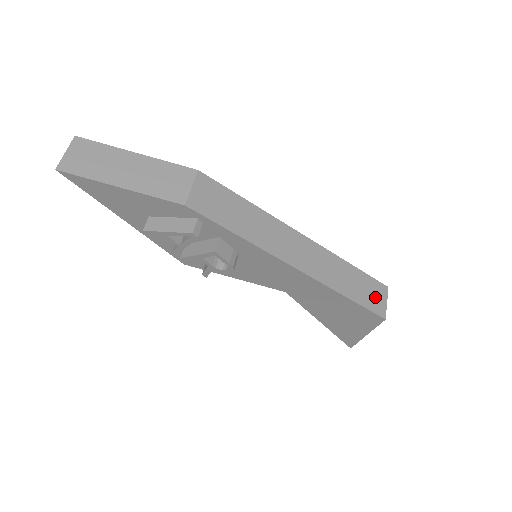
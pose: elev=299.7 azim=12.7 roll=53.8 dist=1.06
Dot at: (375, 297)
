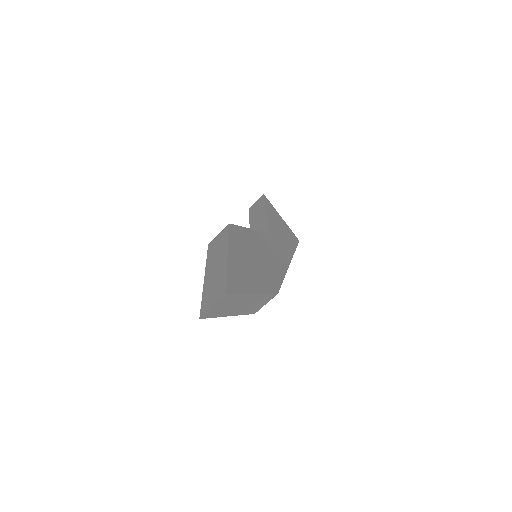
Dot at: occluded
